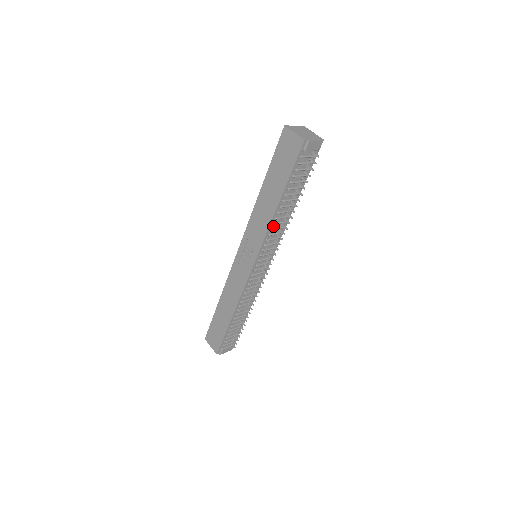
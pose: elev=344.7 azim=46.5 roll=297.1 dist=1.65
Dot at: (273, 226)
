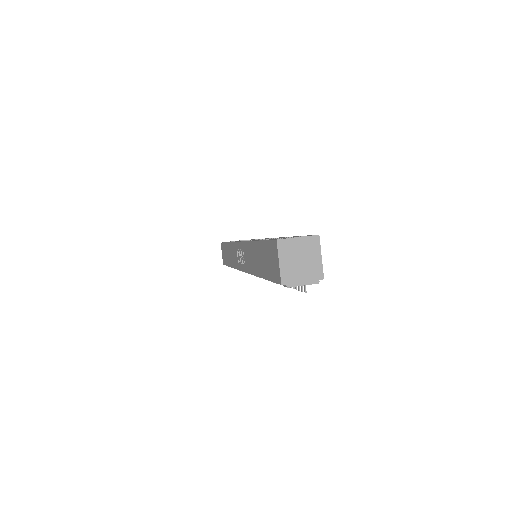
Dot at: occluded
